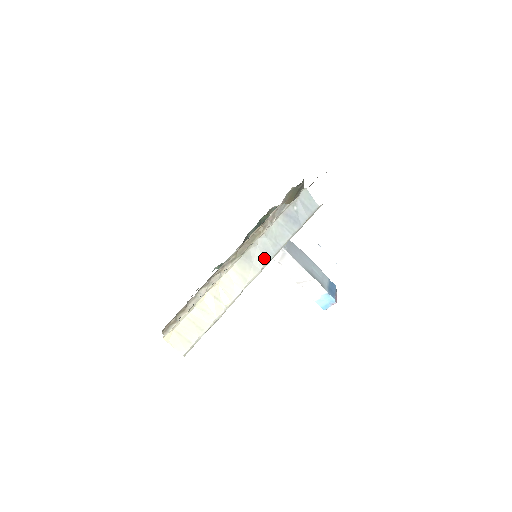
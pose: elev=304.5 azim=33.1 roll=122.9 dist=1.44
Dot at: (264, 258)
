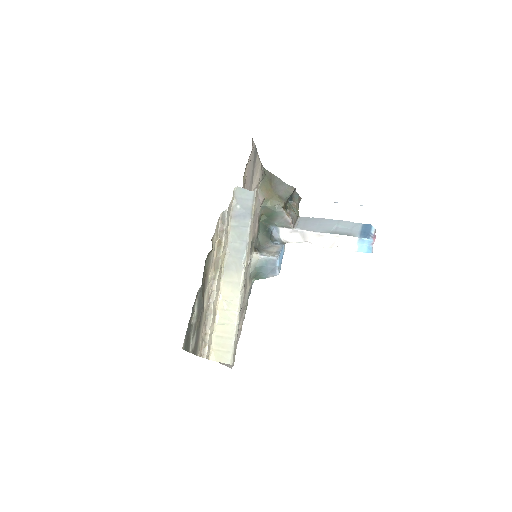
Dot at: (240, 259)
